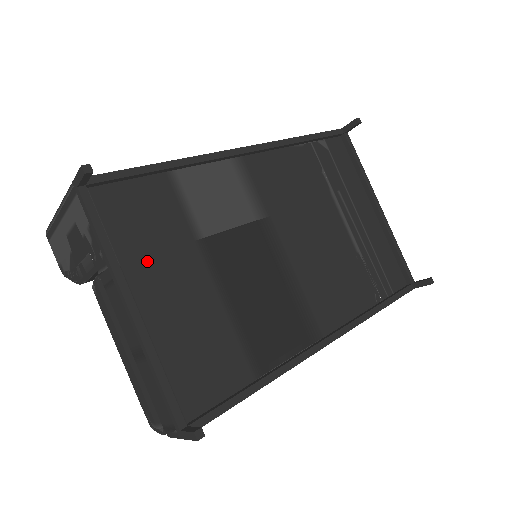
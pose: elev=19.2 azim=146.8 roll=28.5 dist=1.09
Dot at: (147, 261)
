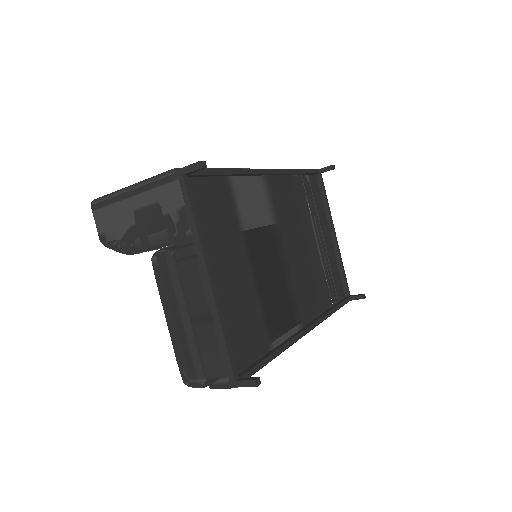
Dot at: (216, 245)
